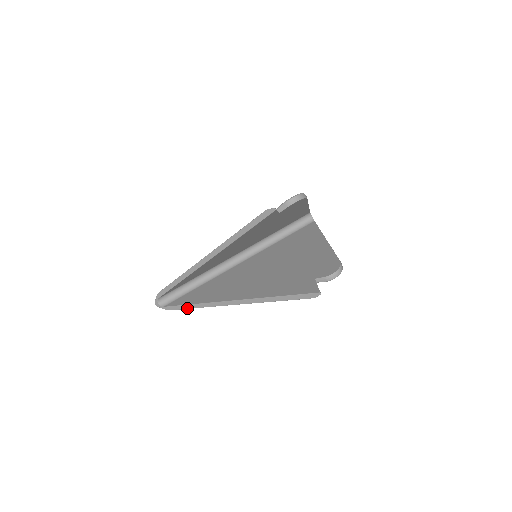
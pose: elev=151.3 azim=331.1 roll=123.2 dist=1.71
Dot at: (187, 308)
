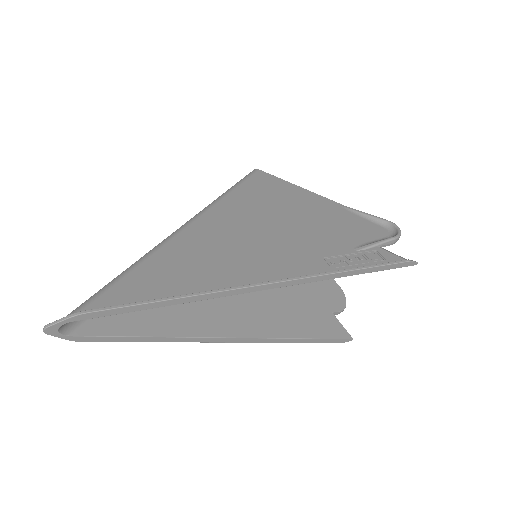
Dot at: (137, 341)
